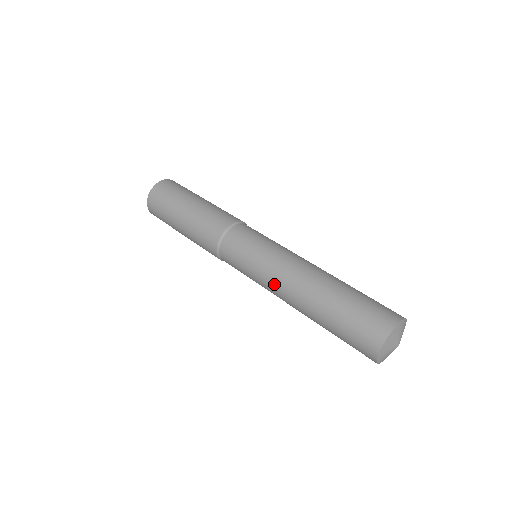
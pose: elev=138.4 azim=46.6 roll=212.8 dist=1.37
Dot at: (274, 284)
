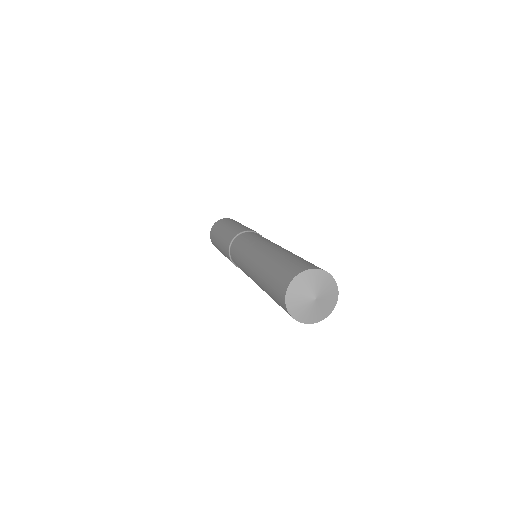
Dot at: occluded
